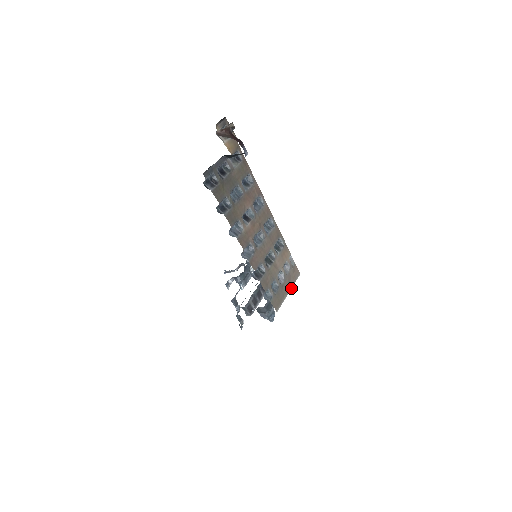
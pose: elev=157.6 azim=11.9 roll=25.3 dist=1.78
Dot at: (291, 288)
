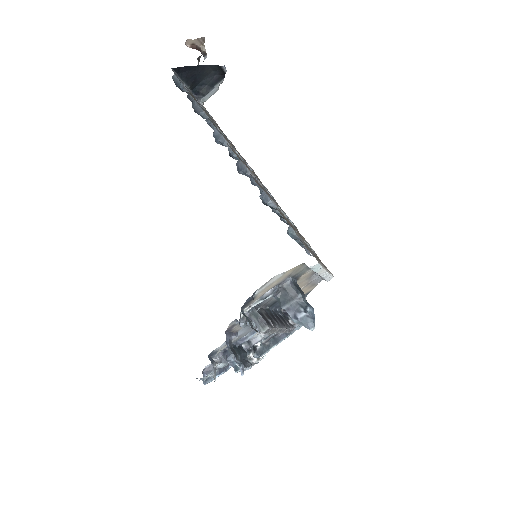
Dot at: (327, 271)
